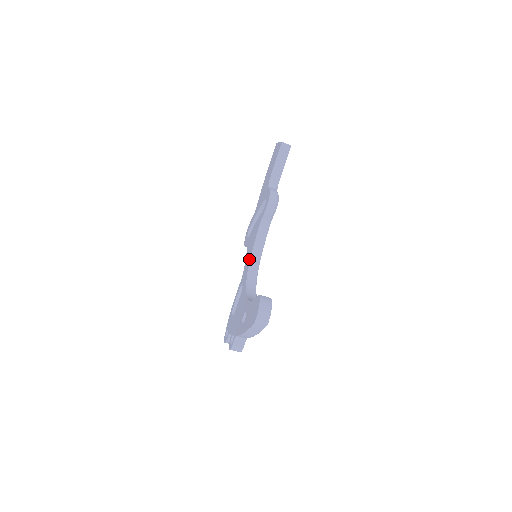
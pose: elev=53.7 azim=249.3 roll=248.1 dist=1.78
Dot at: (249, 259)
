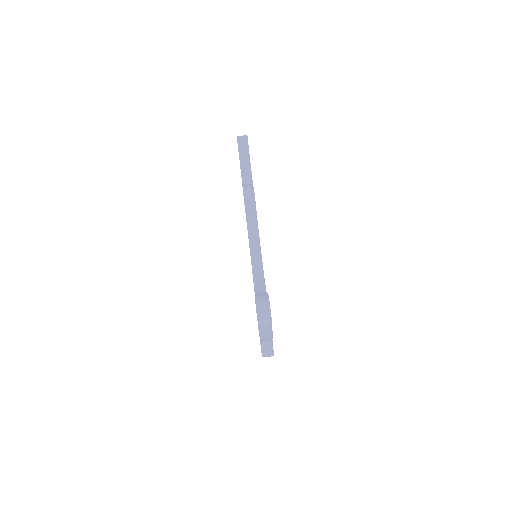
Dot at: occluded
